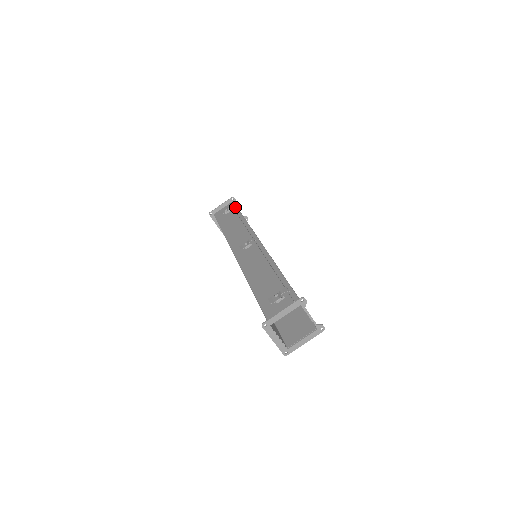
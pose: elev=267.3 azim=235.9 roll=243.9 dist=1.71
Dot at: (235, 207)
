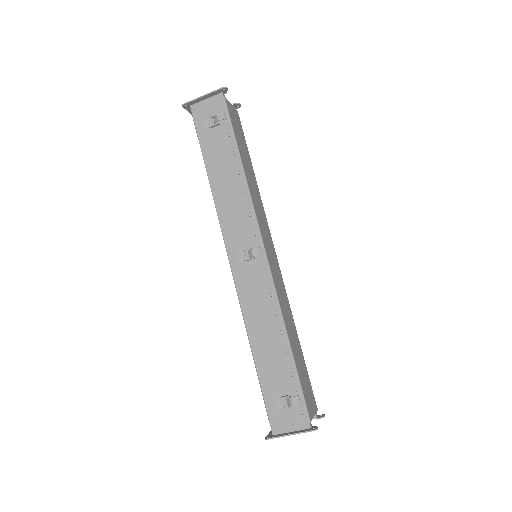
Dot at: (228, 122)
